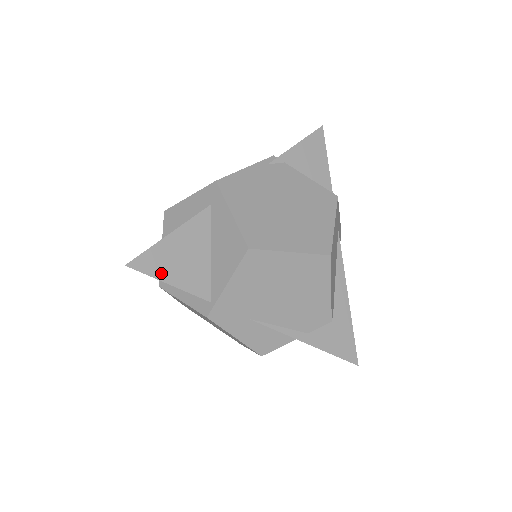
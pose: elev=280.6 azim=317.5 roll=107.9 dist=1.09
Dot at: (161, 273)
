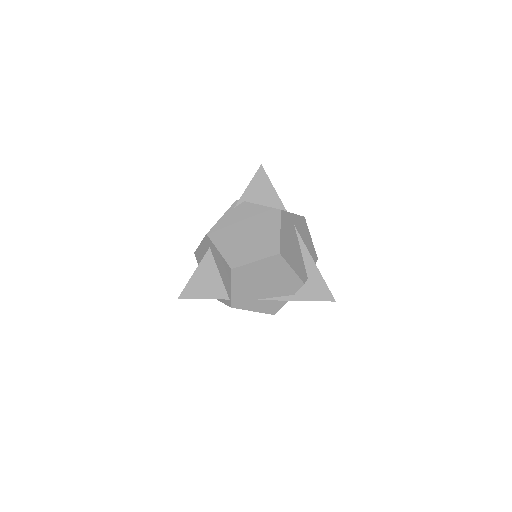
Dot at: (197, 295)
